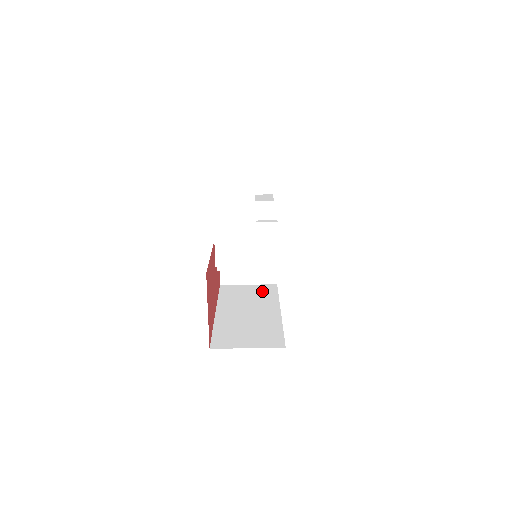
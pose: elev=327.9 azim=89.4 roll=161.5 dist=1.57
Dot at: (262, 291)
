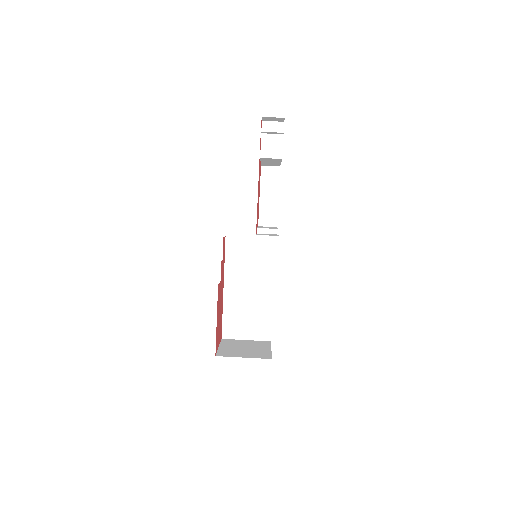
Dot at: (262, 253)
